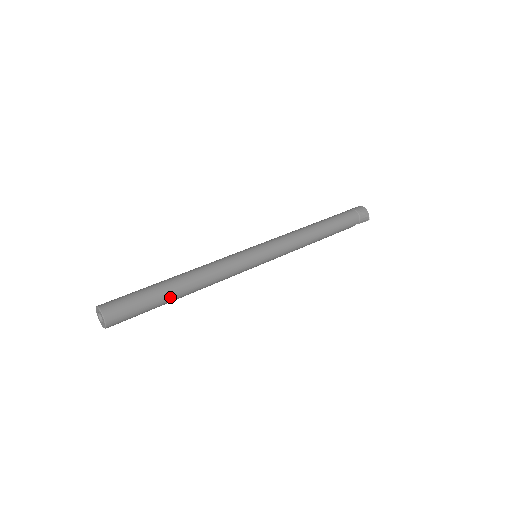
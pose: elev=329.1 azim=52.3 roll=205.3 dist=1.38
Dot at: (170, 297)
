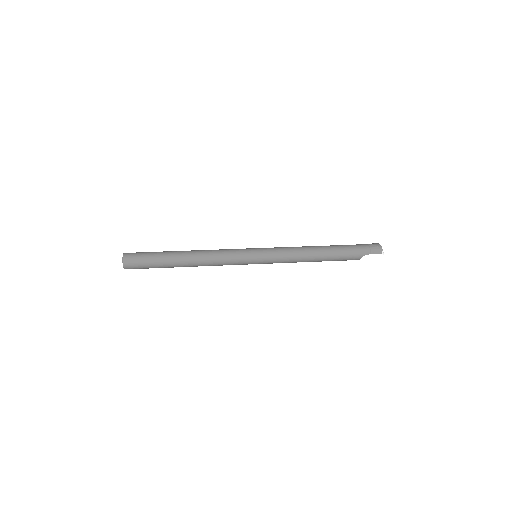
Dot at: (173, 258)
